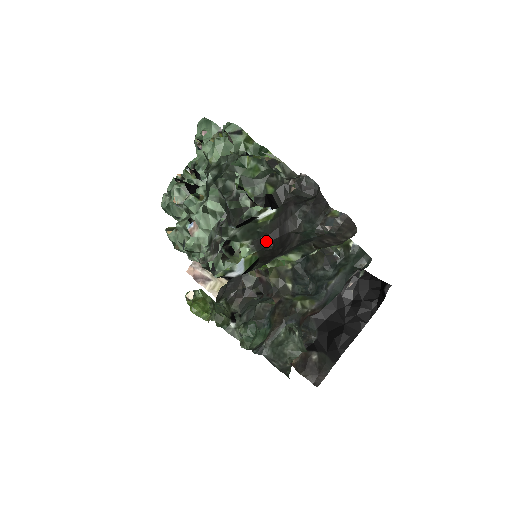
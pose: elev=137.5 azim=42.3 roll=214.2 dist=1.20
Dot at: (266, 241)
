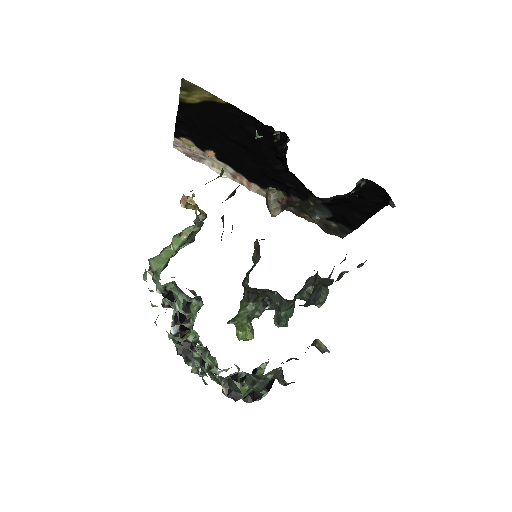
Dot at: occluded
